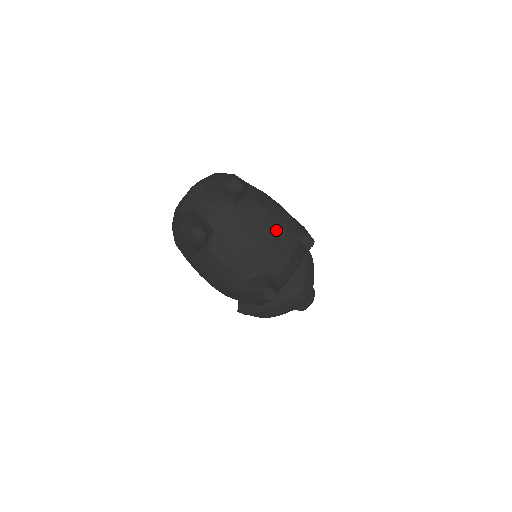
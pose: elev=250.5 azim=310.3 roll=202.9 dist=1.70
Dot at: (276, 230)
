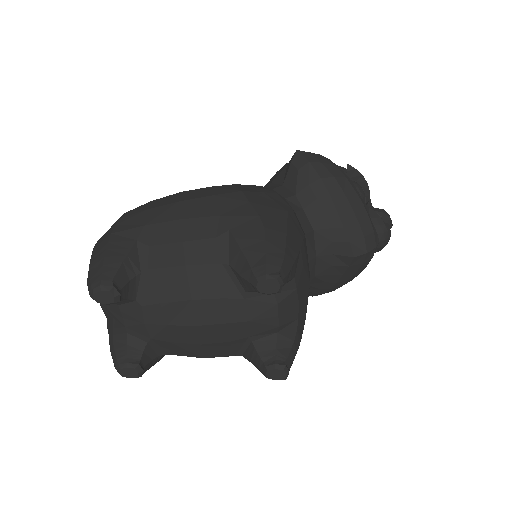
Dot at: (219, 285)
